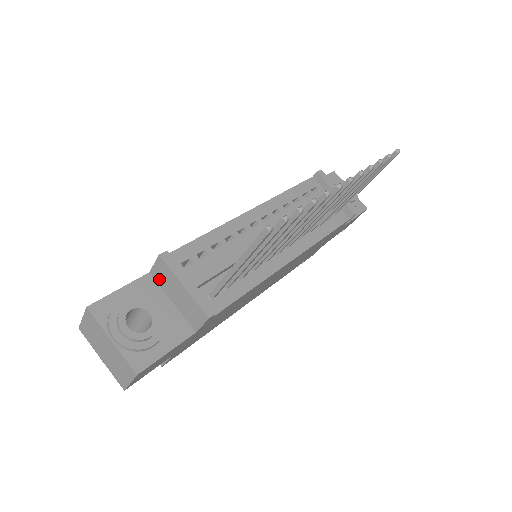
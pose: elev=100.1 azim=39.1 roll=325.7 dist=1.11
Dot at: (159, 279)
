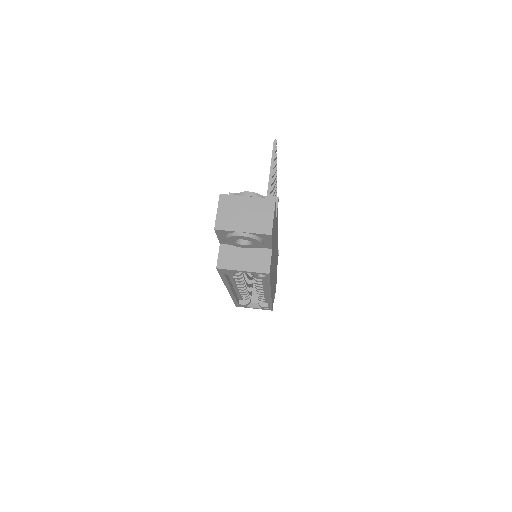
Dot at: occluded
